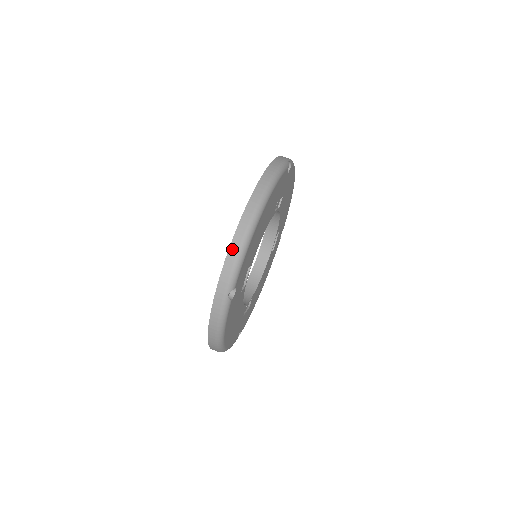
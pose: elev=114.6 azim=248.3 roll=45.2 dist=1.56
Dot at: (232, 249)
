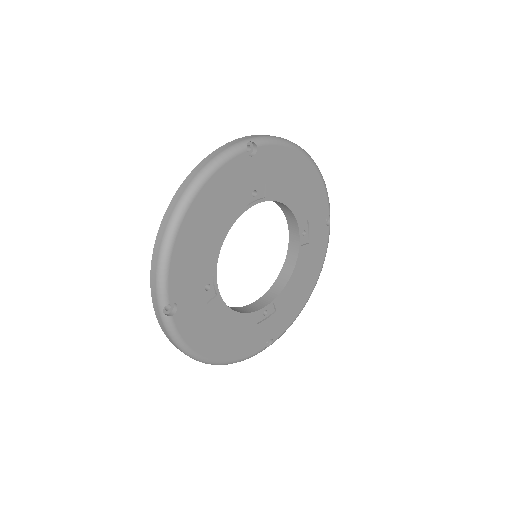
Dot at: occluded
